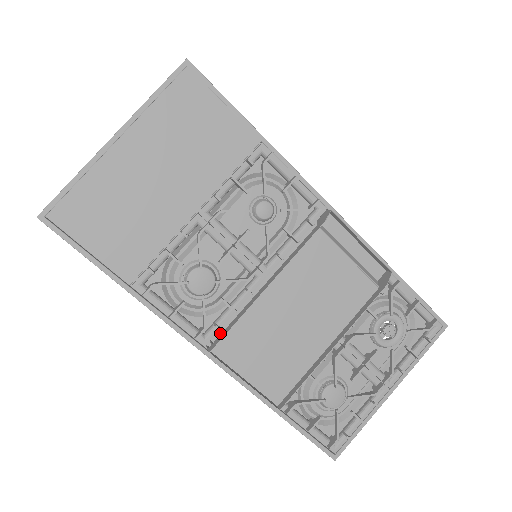
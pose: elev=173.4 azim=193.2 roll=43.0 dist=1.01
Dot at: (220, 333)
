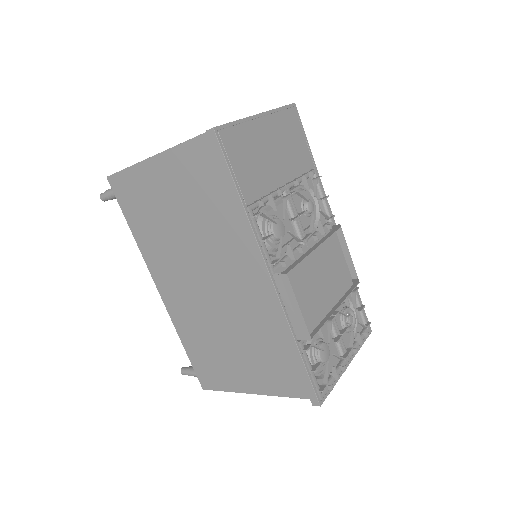
Dot at: (279, 272)
